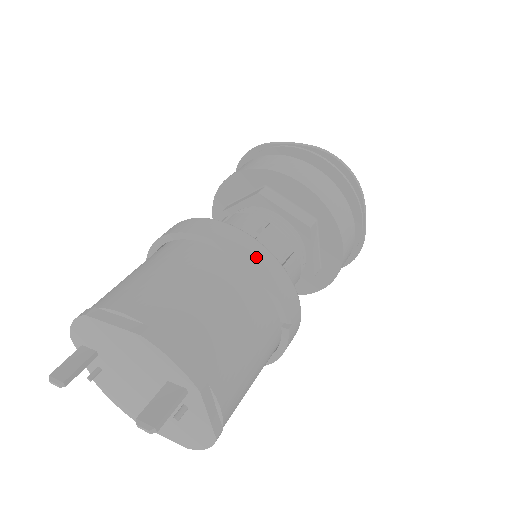
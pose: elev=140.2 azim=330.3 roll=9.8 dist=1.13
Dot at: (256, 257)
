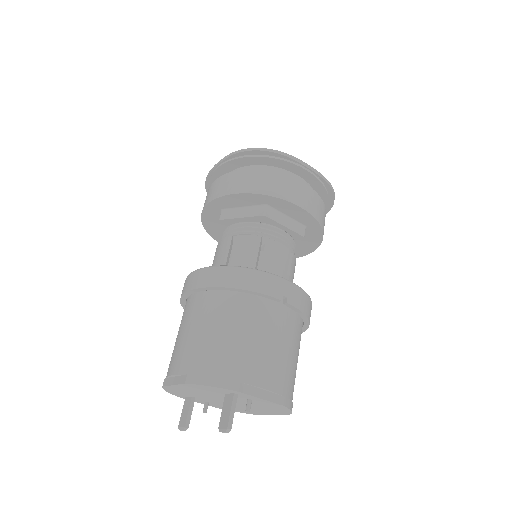
Dot at: (227, 279)
